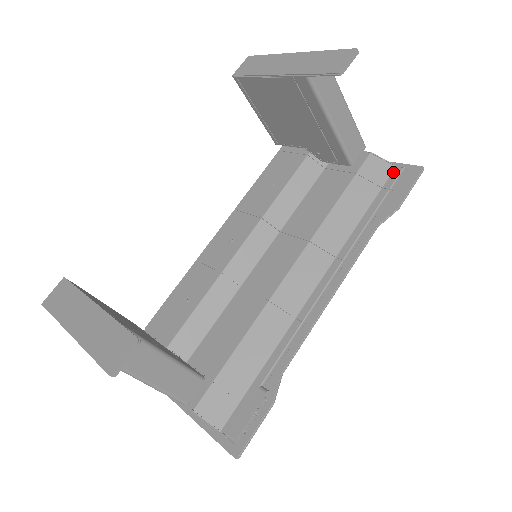
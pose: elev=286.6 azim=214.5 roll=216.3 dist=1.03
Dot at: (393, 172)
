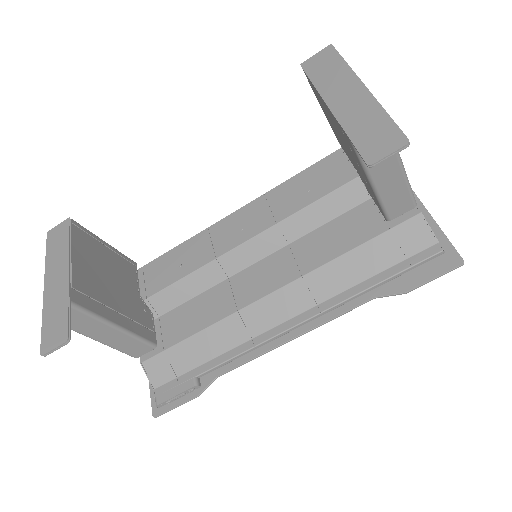
Dot at: (430, 248)
